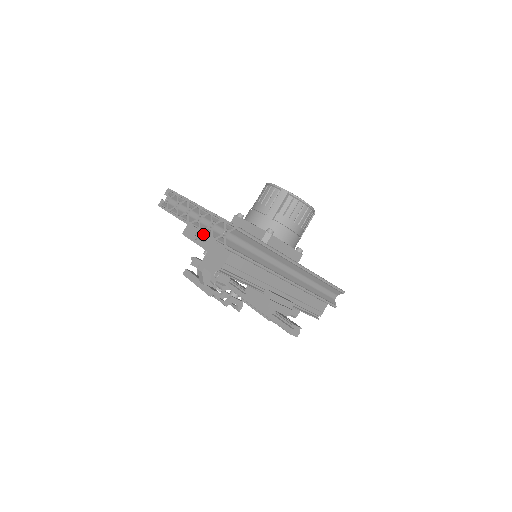
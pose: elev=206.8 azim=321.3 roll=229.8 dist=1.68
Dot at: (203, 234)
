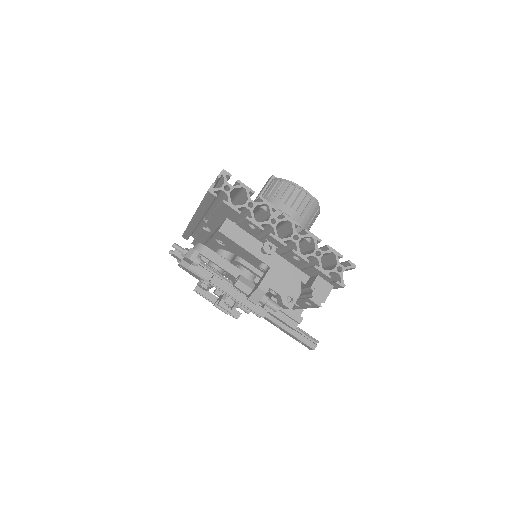
Dot at: (307, 261)
